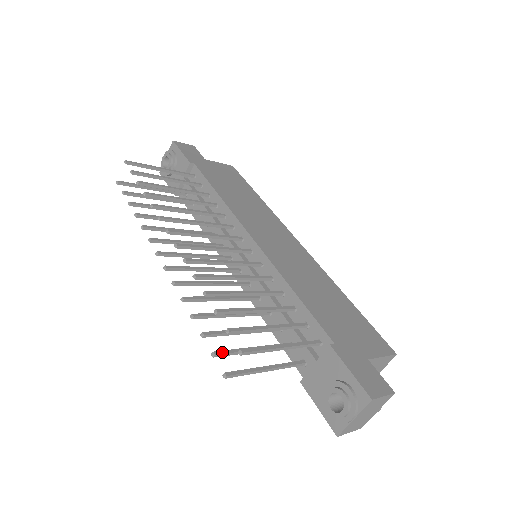
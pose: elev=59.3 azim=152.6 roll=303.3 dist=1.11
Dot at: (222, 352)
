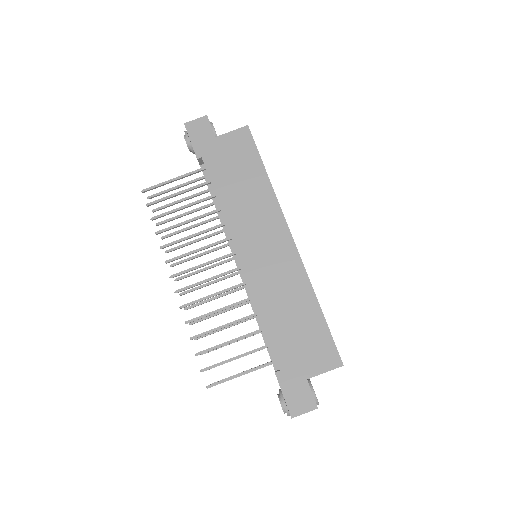
Dot at: occluded
